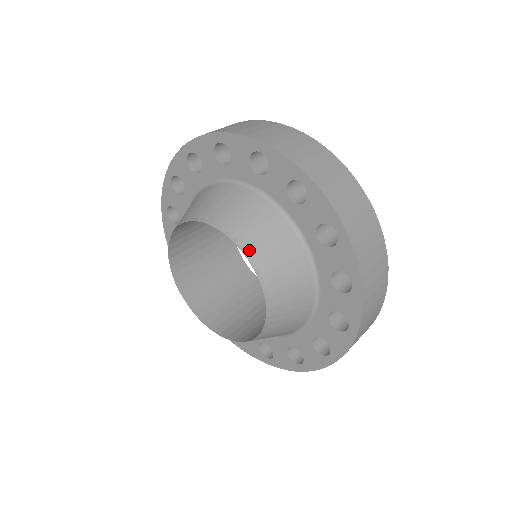
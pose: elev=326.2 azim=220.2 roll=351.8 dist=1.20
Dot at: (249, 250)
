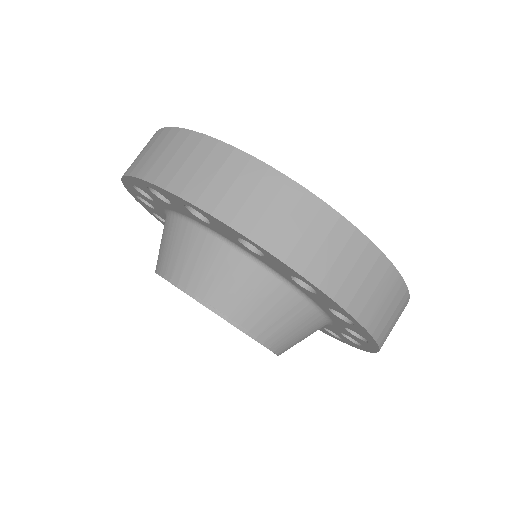
Dot at: (253, 330)
